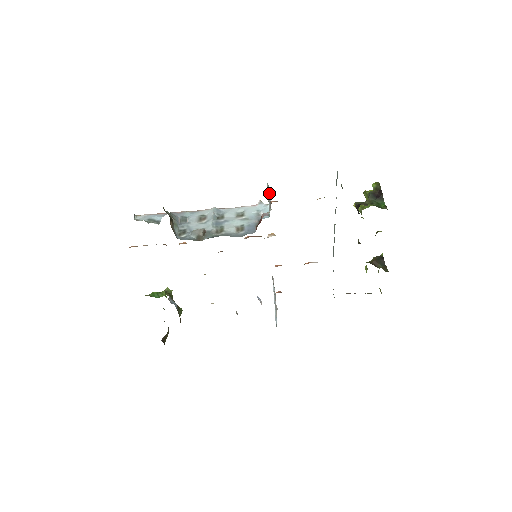
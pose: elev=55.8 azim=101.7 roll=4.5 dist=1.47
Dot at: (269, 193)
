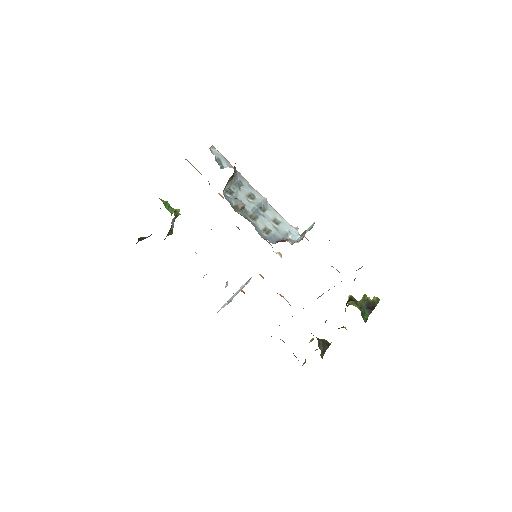
Dot at: (309, 230)
